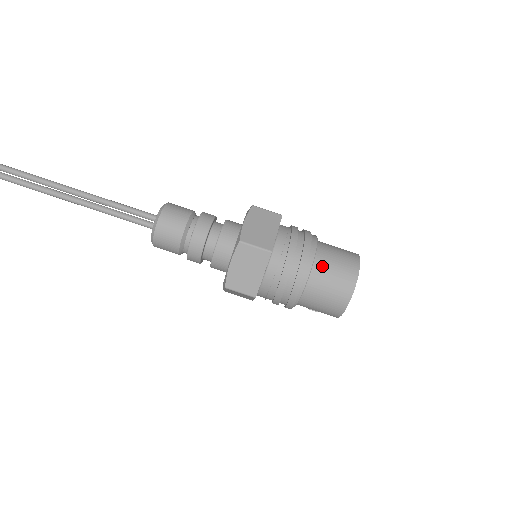
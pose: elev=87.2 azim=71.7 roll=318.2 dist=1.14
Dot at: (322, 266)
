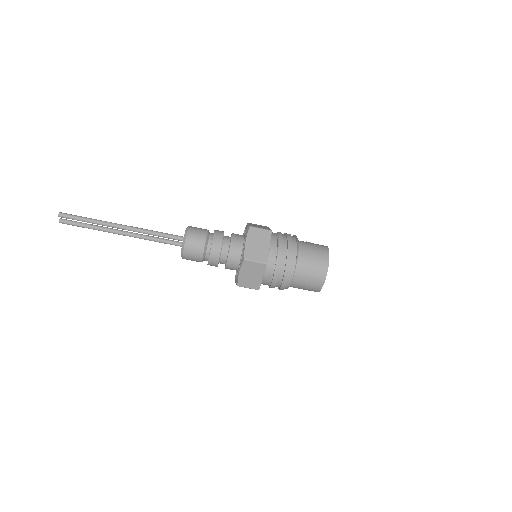
Dot at: (296, 286)
